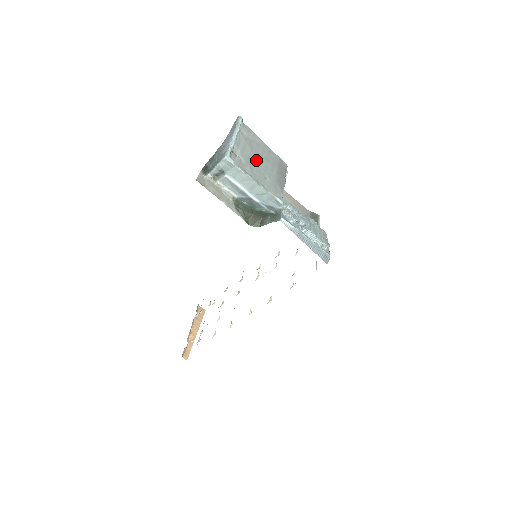
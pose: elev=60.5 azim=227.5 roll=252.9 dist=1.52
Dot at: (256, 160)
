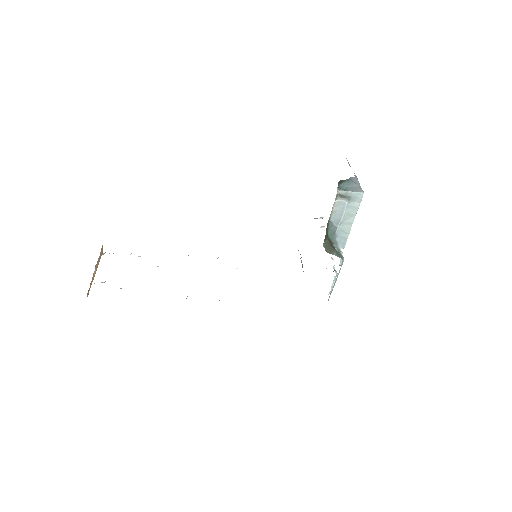
Dot at: occluded
